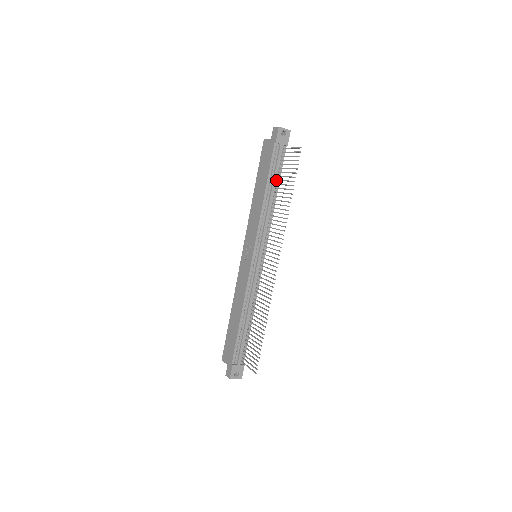
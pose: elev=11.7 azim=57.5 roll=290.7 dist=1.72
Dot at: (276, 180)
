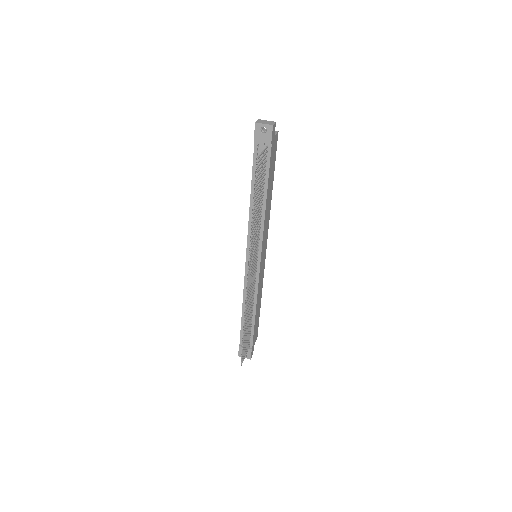
Dot at: (263, 183)
